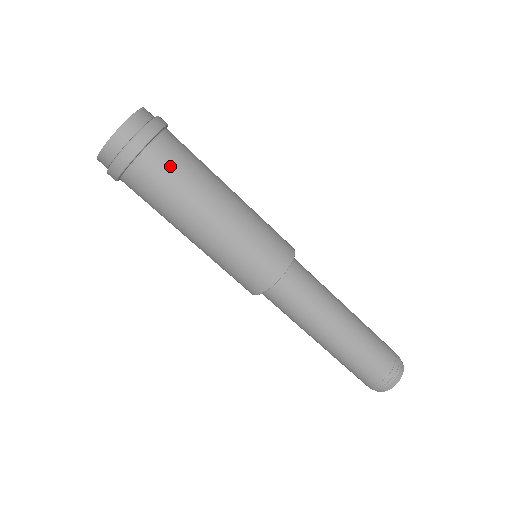
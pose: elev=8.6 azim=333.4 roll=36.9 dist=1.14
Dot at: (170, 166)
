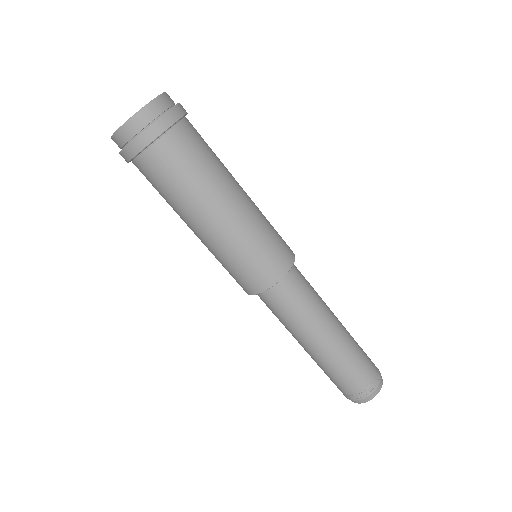
Dot at: (165, 173)
